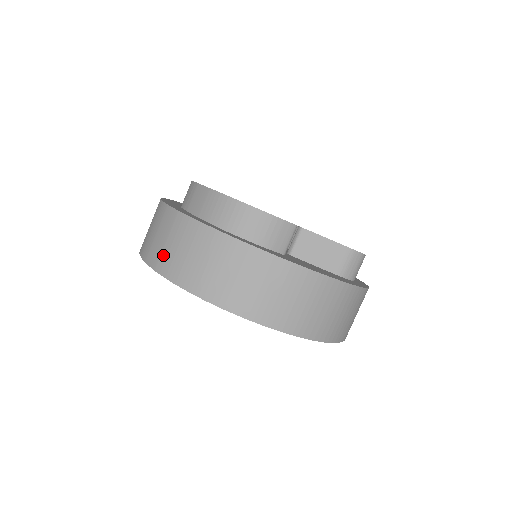
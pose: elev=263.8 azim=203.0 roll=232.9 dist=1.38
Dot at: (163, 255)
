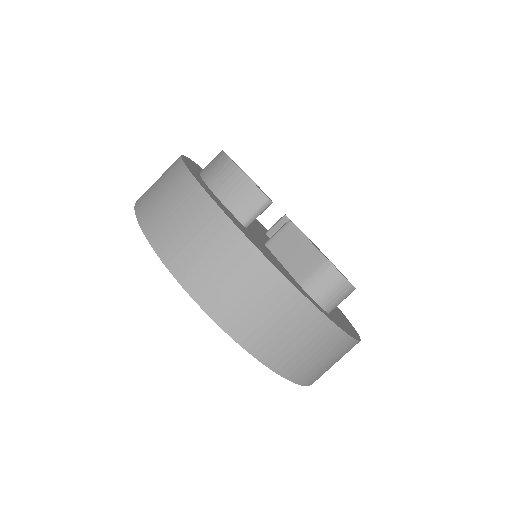
Dot at: occluded
